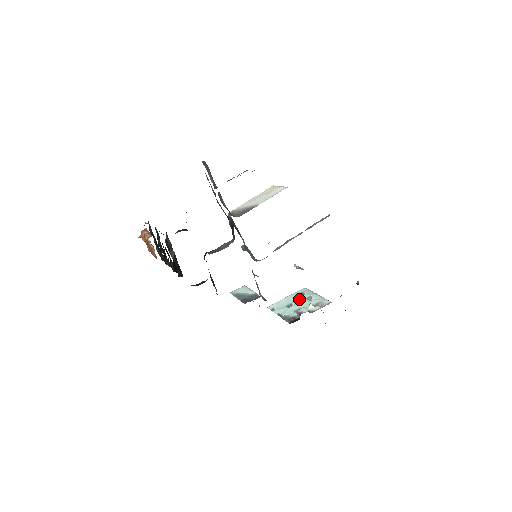
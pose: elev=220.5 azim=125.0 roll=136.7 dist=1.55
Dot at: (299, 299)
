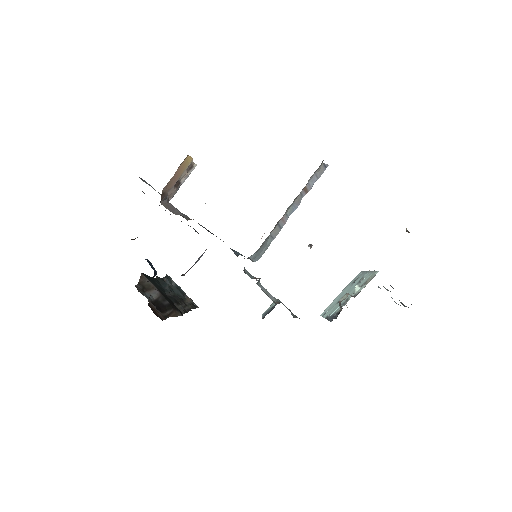
Dot at: (350, 288)
